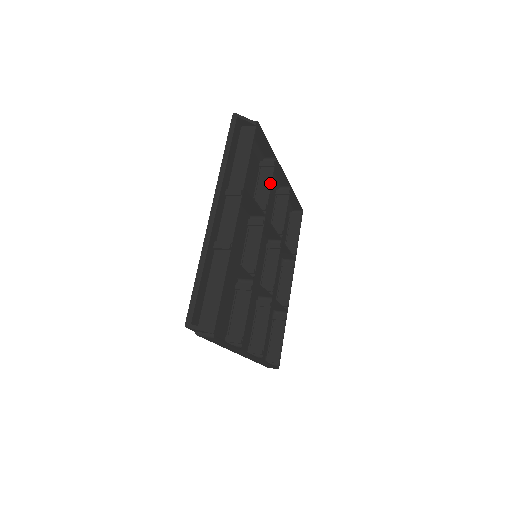
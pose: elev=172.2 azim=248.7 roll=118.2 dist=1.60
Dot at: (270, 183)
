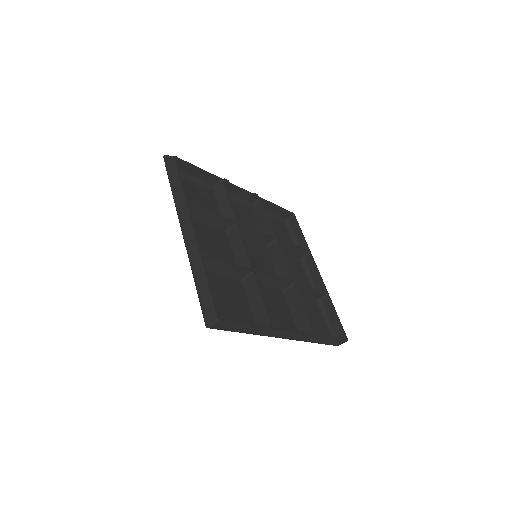
Dot at: (295, 246)
